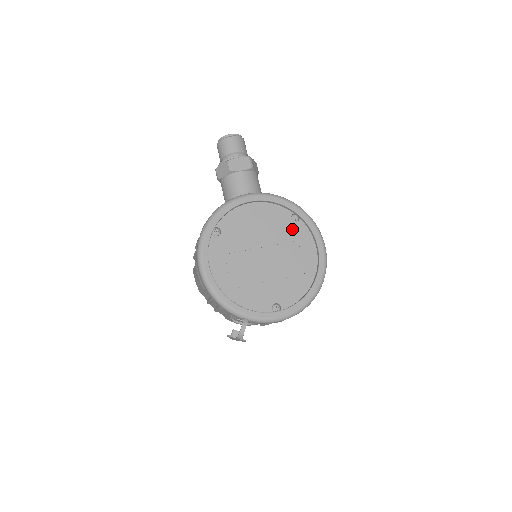
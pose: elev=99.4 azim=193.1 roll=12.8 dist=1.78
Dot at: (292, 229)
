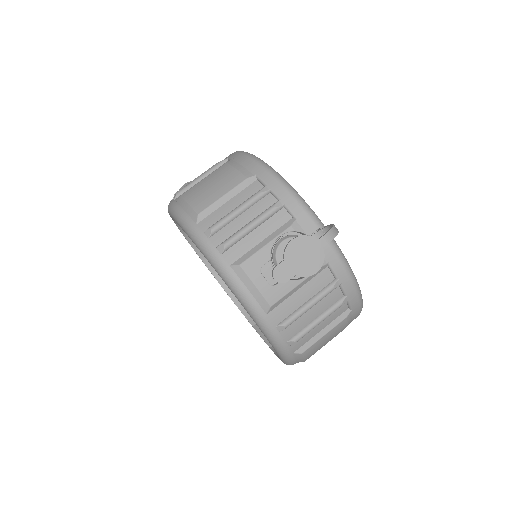
Dot at: occluded
